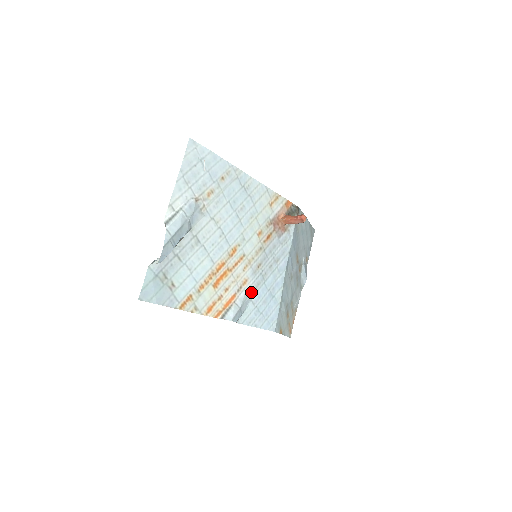
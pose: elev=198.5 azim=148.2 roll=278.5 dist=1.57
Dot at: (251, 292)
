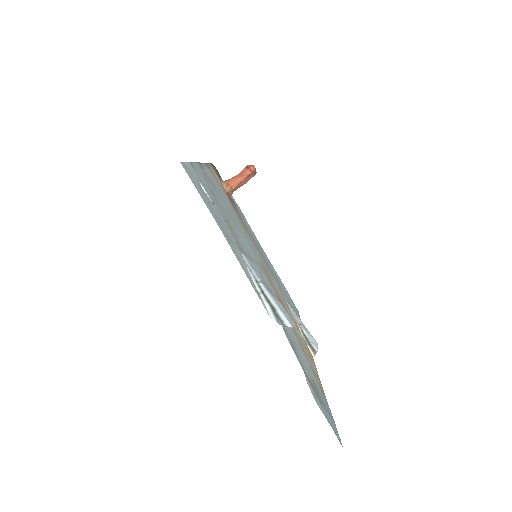
Dot at: occluded
